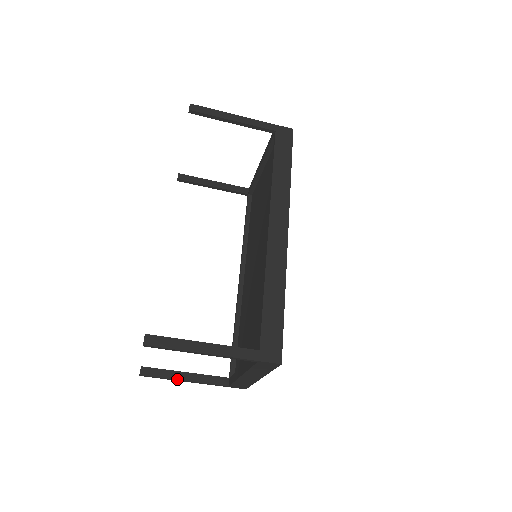
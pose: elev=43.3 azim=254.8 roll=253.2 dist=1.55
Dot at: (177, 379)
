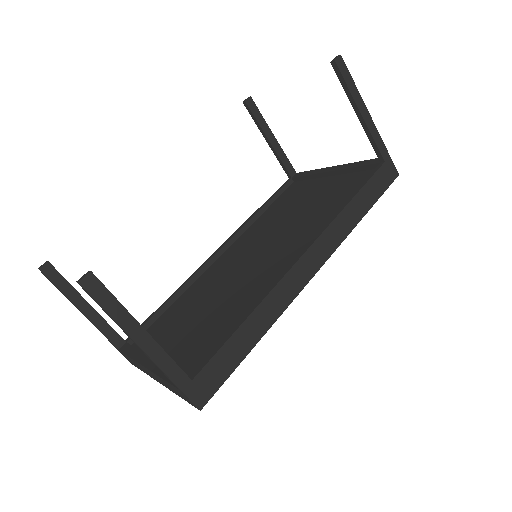
Dot at: (74, 303)
